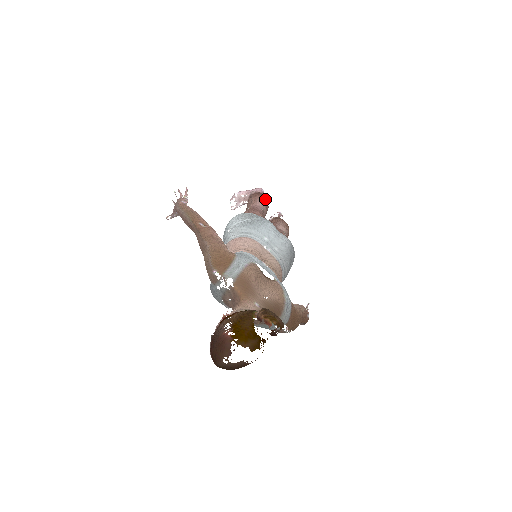
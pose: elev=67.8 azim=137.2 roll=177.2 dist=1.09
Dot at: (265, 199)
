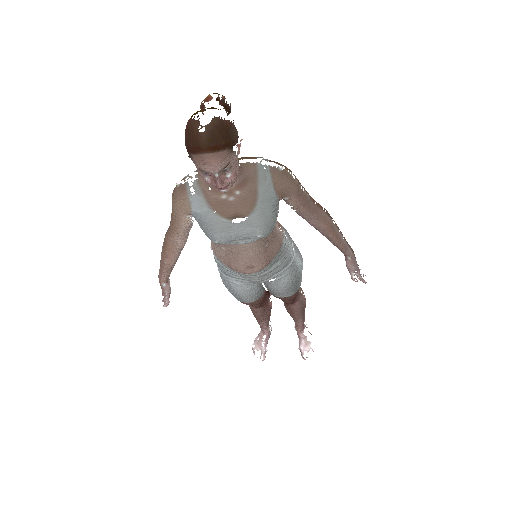
Dot at: occluded
